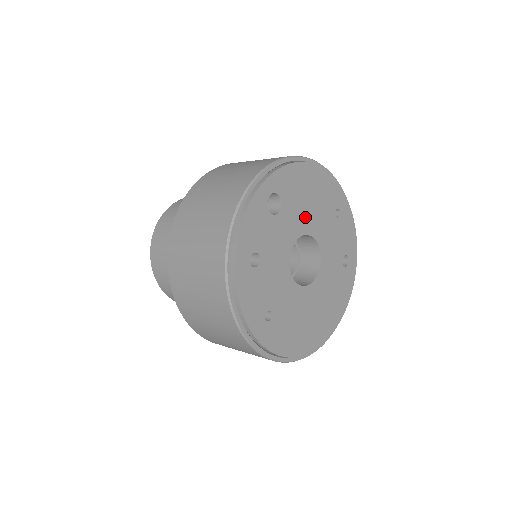
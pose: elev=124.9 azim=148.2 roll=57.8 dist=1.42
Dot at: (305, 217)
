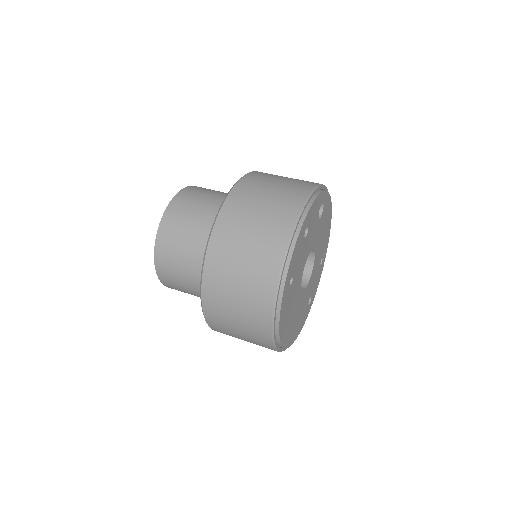
Dot at: (319, 241)
